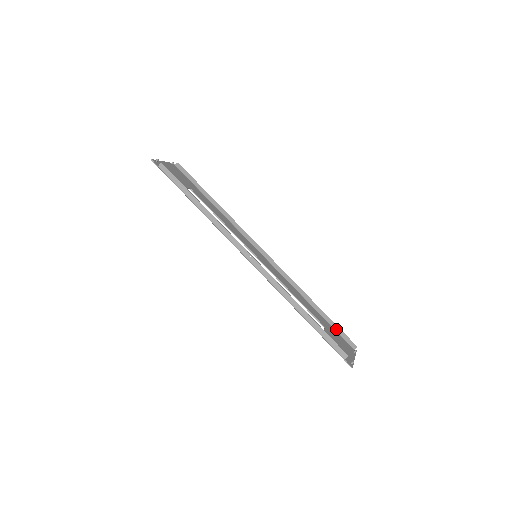
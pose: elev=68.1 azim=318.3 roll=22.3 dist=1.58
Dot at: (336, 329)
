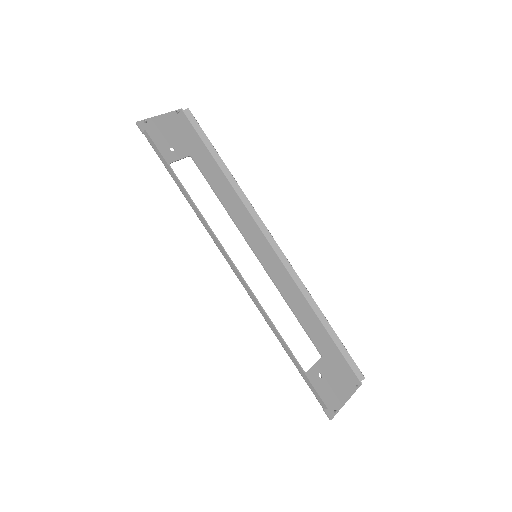
Dot at: (344, 353)
